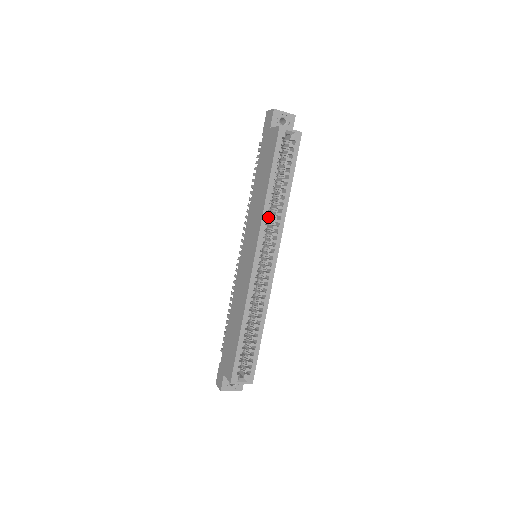
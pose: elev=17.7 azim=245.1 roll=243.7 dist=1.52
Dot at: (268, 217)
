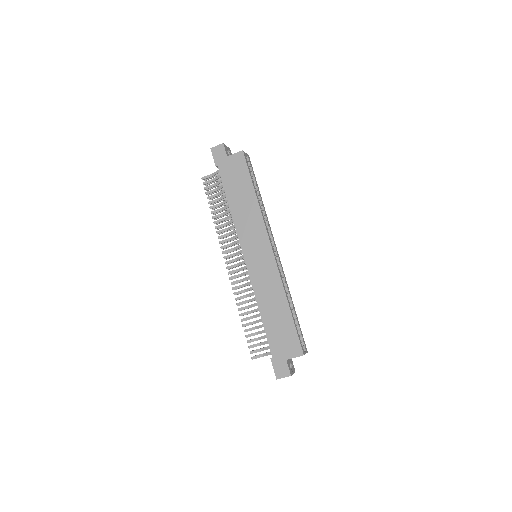
Dot at: occluded
